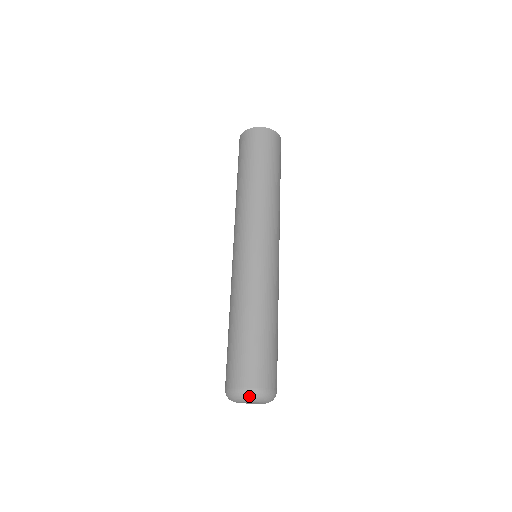
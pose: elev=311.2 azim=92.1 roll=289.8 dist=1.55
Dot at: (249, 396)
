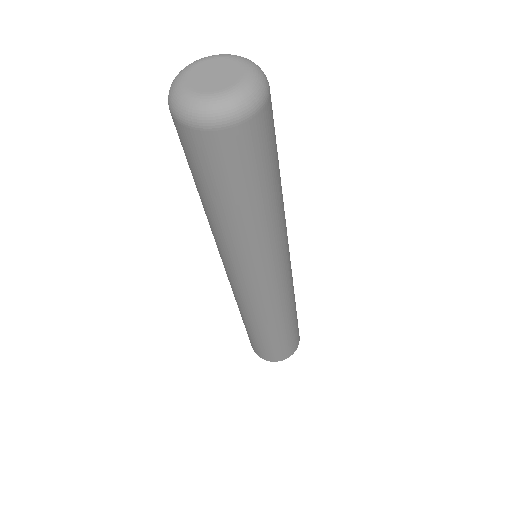
Dot at: occluded
